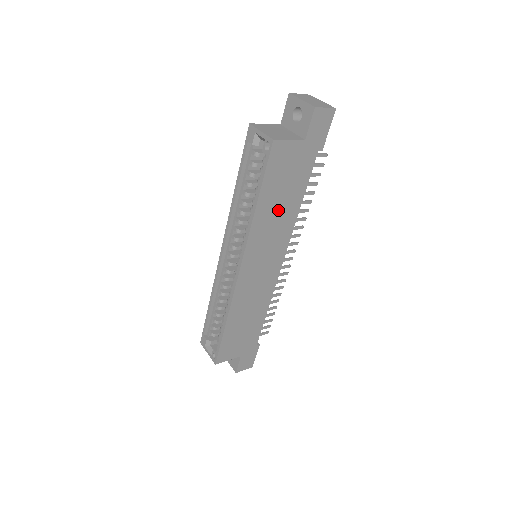
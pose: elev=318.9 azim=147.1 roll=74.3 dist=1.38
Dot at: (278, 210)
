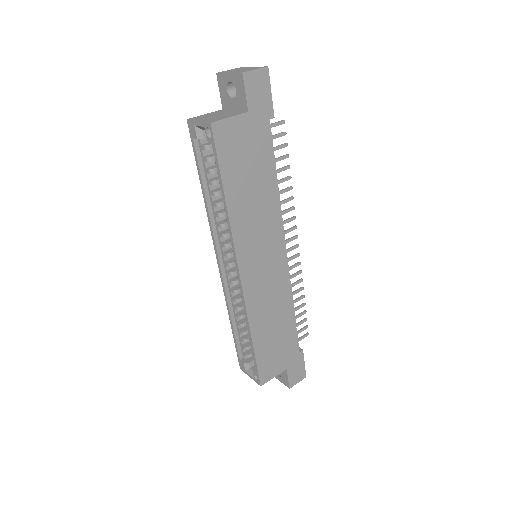
Dot at: (253, 197)
